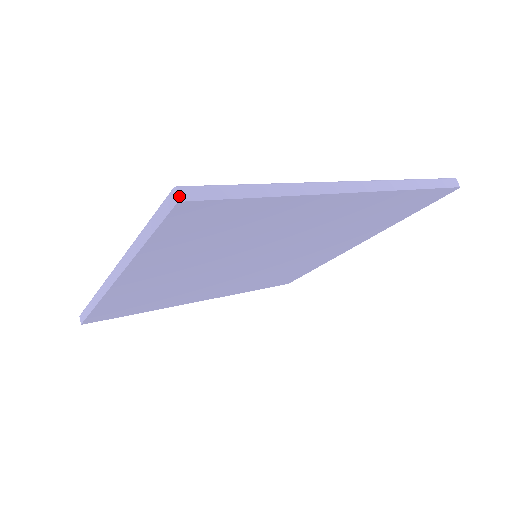
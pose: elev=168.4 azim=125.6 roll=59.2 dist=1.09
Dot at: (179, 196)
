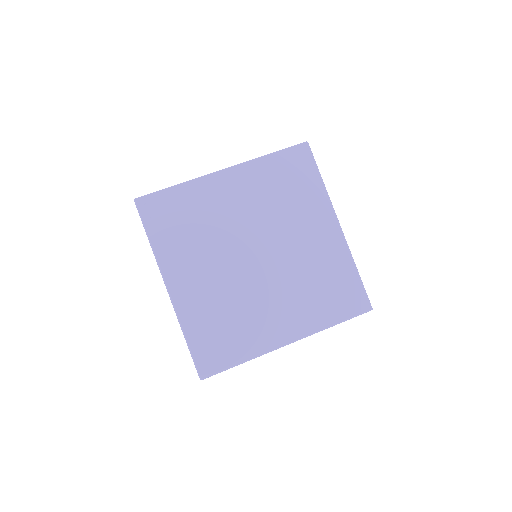
Dot at: occluded
